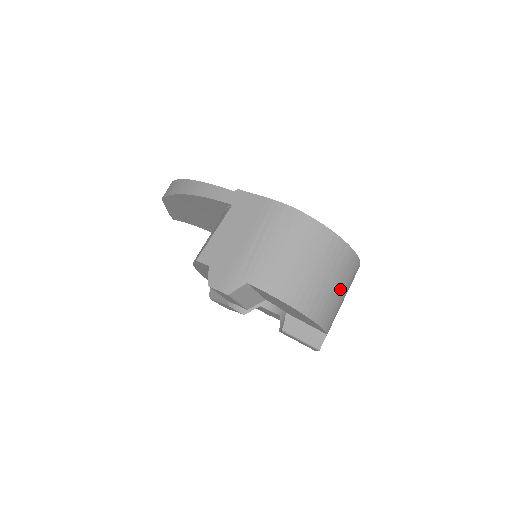
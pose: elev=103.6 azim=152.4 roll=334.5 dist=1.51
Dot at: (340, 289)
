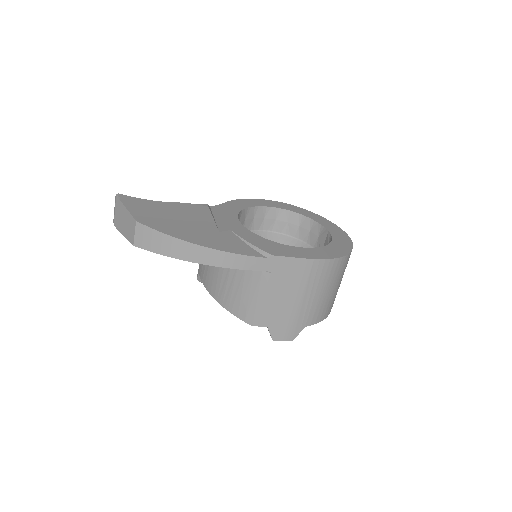
Dot at: occluded
